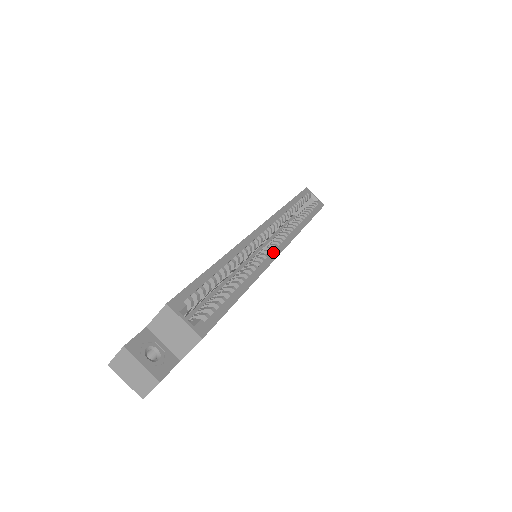
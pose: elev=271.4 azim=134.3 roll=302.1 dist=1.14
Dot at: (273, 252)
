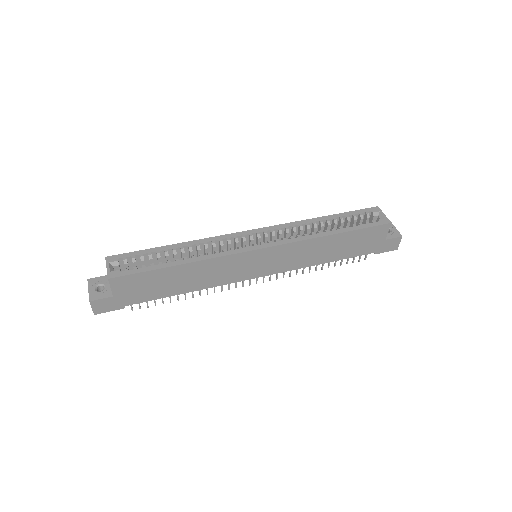
Dot at: (244, 248)
